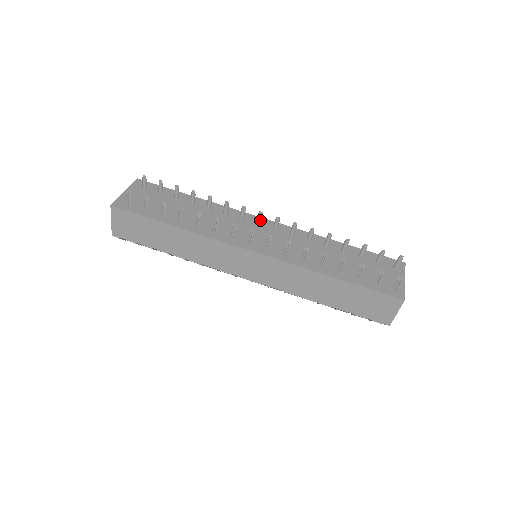
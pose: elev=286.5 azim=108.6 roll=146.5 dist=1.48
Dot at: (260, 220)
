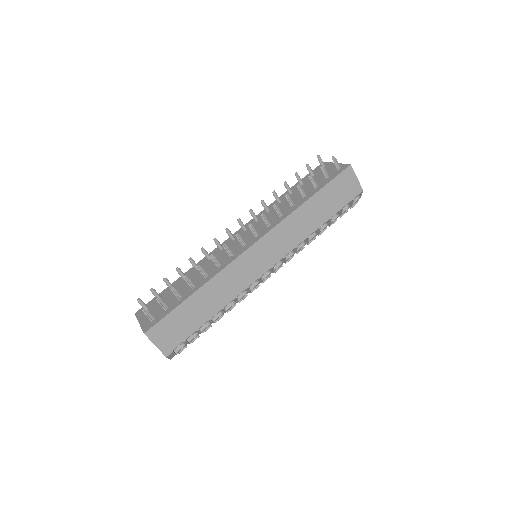
Dot at: (231, 235)
